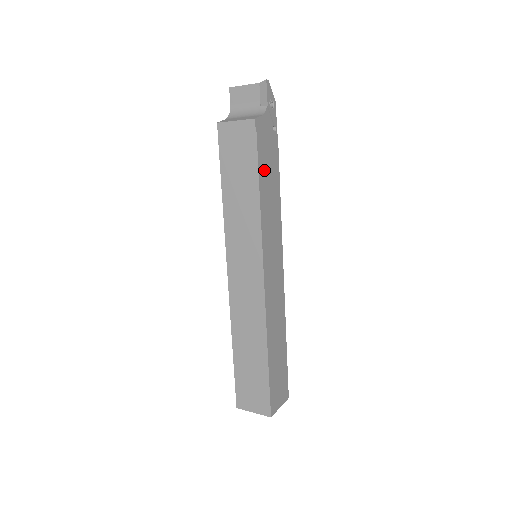
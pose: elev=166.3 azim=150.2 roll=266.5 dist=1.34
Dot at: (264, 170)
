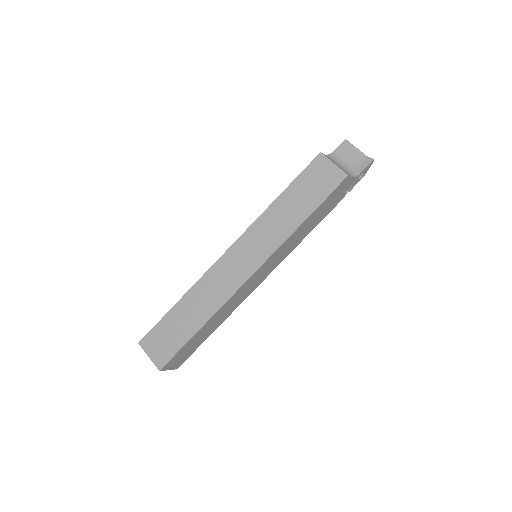
Dot at: (320, 210)
